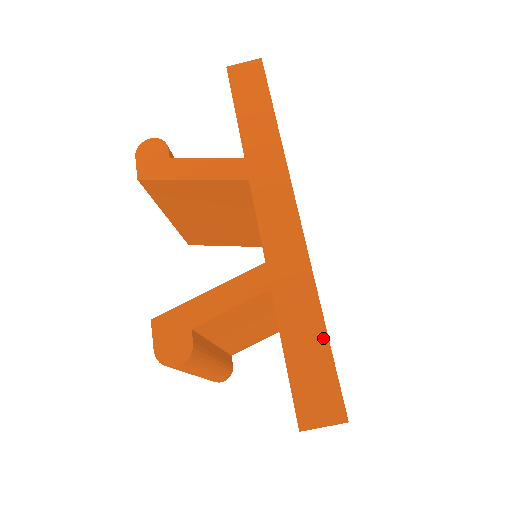
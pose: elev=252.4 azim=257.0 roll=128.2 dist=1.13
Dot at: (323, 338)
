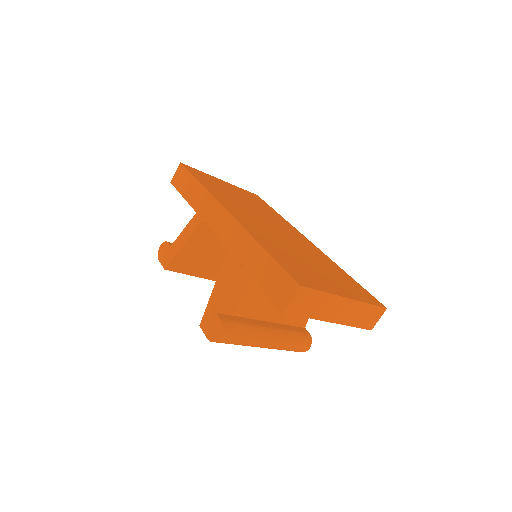
Dot at: (268, 257)
